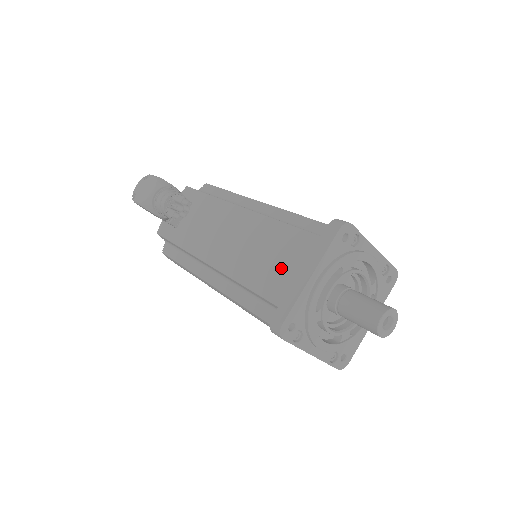
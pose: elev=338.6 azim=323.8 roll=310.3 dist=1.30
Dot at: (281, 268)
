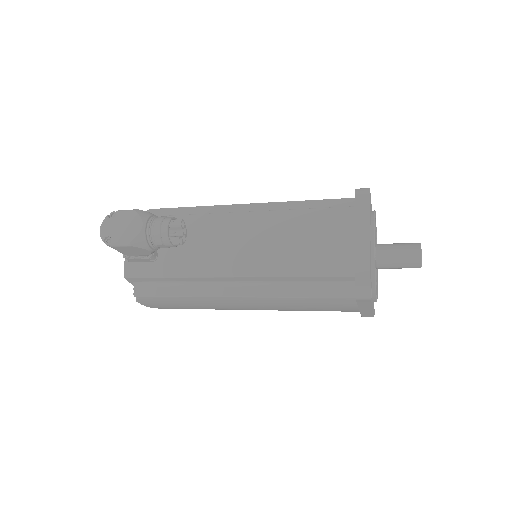
Dot at: (333, 245)
